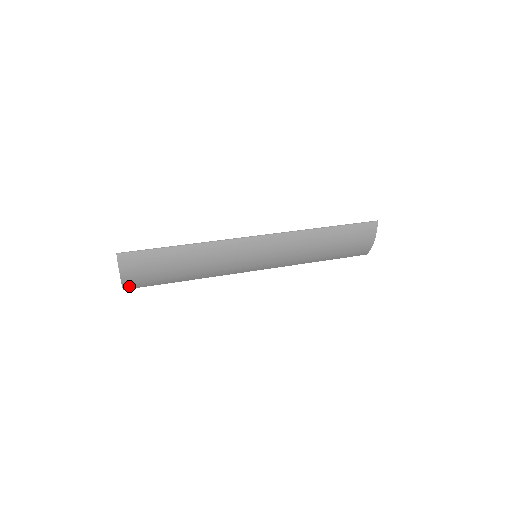
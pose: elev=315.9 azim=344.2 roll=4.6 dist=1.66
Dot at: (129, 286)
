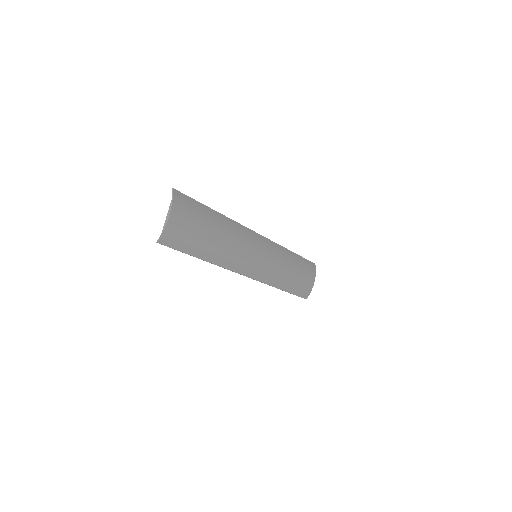
Dot at: (166, 238)
